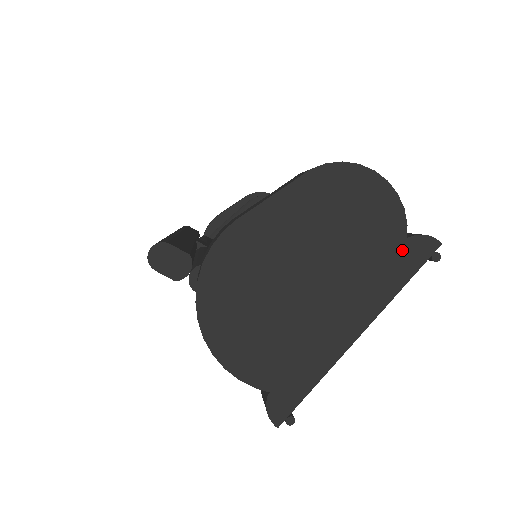
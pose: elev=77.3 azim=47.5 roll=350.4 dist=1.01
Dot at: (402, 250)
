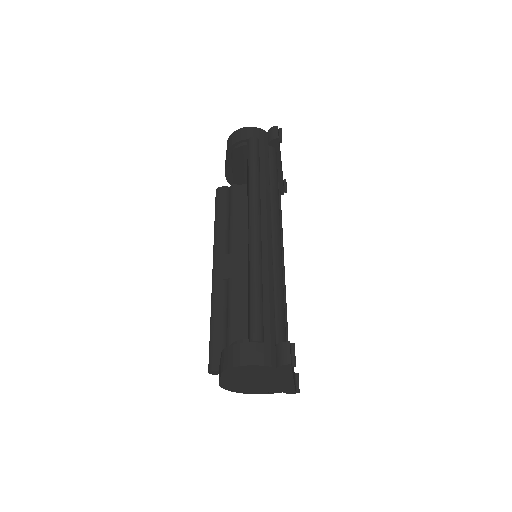
Dot at: (279, 370)
